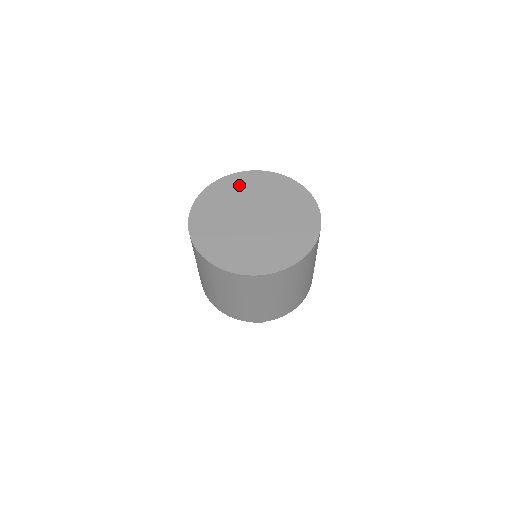
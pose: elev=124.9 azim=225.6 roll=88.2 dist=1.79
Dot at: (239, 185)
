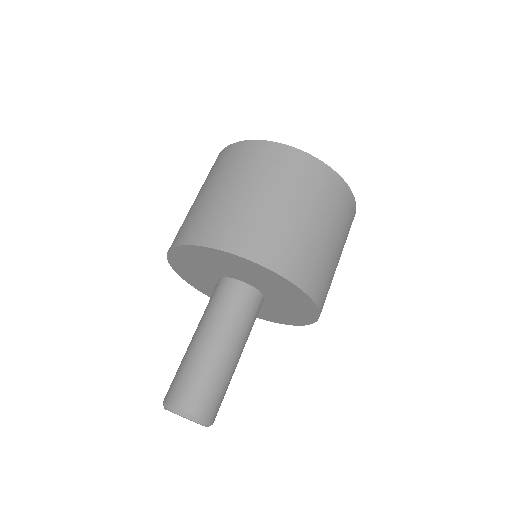
Dot at: occluded
